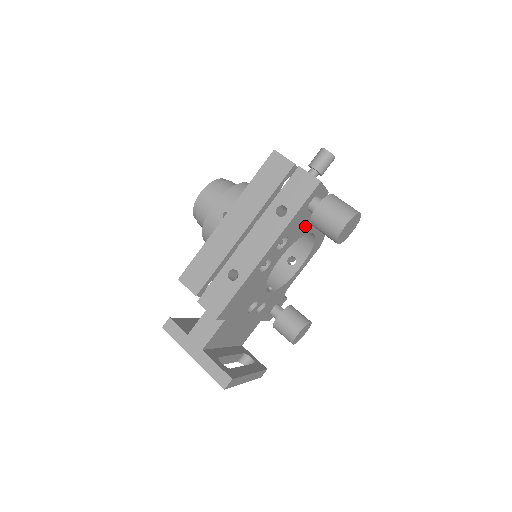
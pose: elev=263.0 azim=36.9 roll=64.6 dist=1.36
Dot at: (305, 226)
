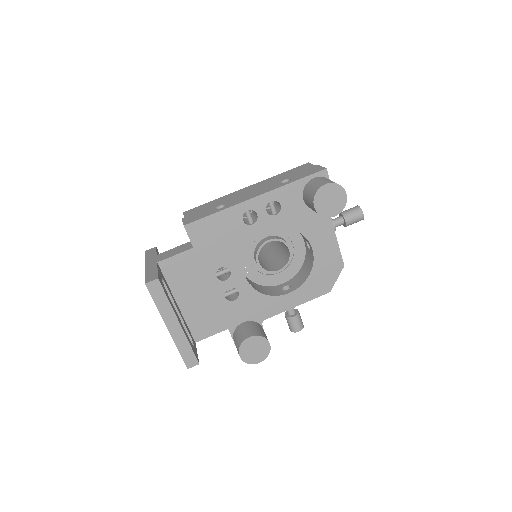
Dot at: (303, 219)
